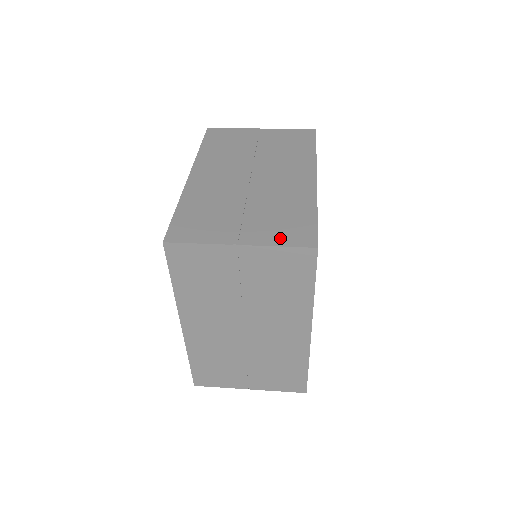
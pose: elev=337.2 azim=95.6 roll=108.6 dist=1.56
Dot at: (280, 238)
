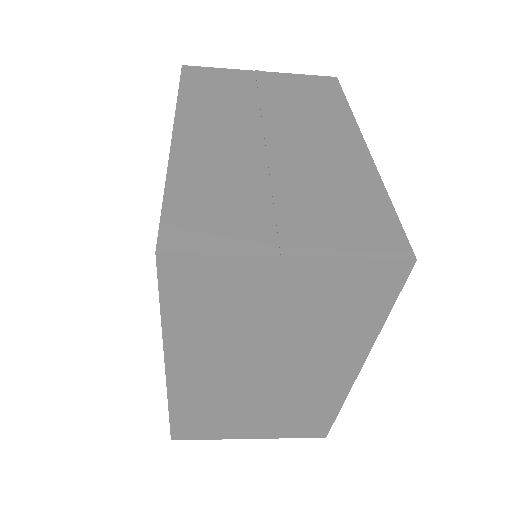
Dot at: occluded
